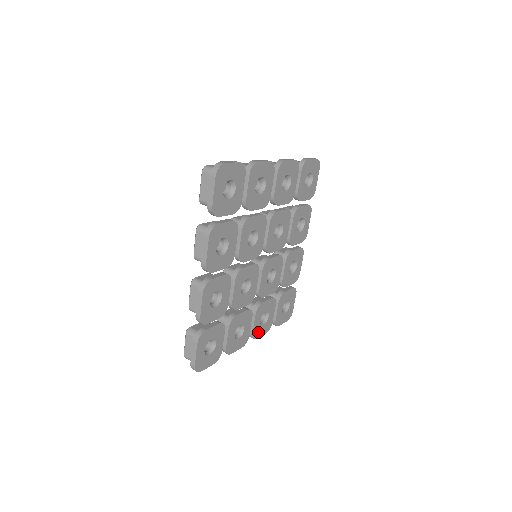
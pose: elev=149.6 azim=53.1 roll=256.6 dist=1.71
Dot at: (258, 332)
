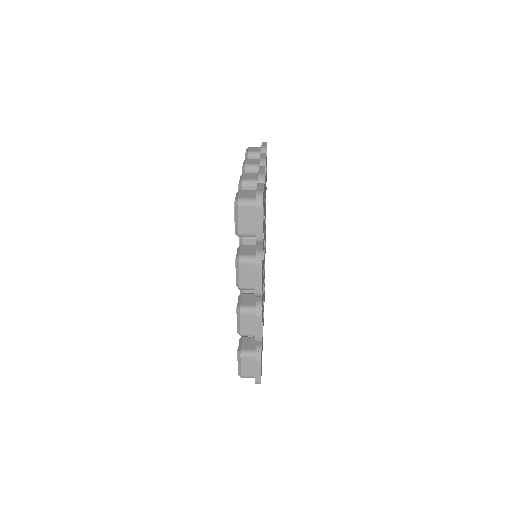
Dot at: occluded
